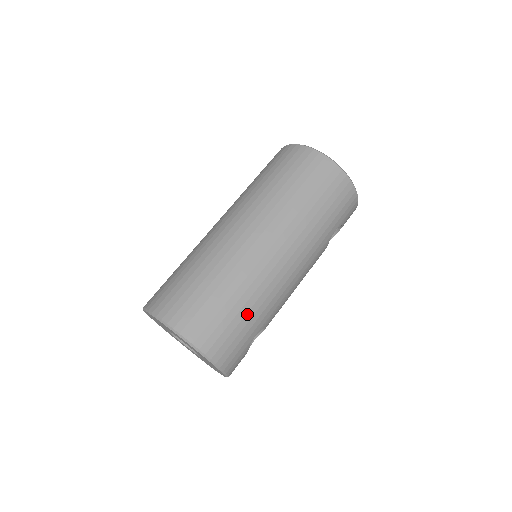
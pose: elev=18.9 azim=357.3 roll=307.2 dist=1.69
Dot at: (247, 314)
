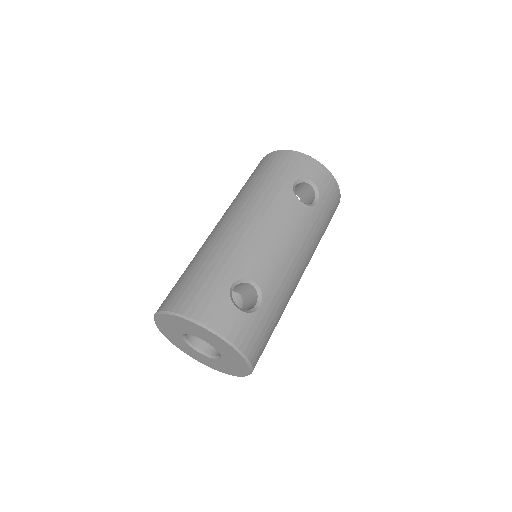
Dot at: (207, 268)
